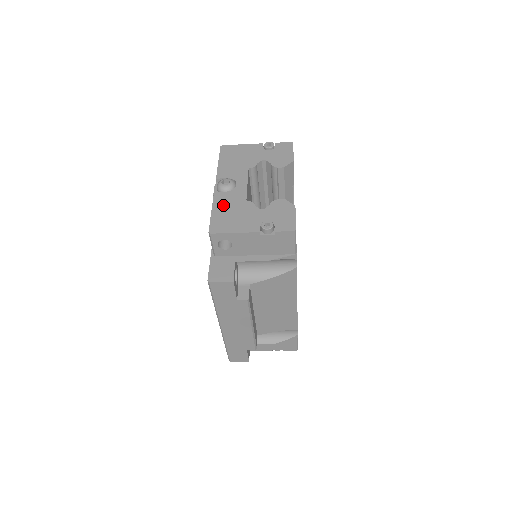
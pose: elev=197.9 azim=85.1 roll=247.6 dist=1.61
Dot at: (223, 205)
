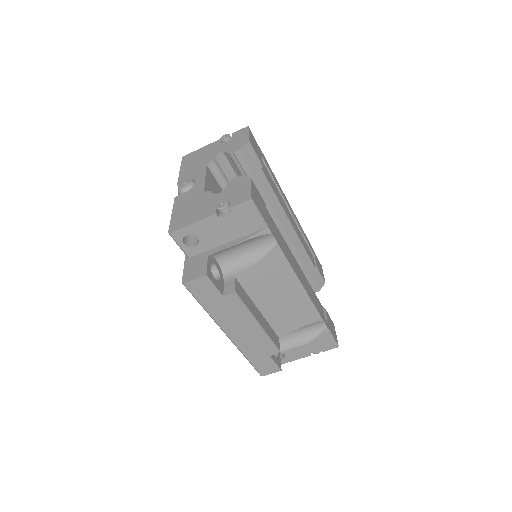
Dot at: (182, 204)
